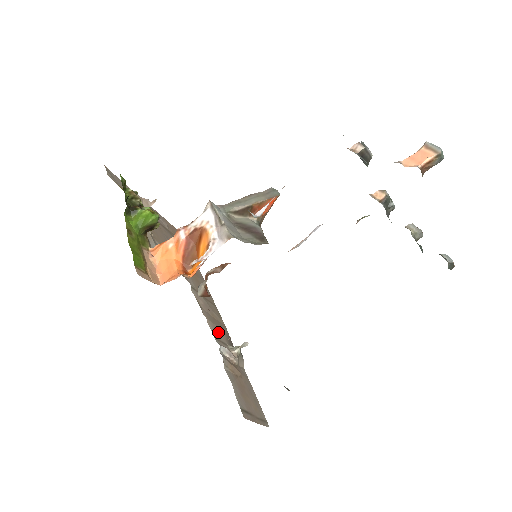
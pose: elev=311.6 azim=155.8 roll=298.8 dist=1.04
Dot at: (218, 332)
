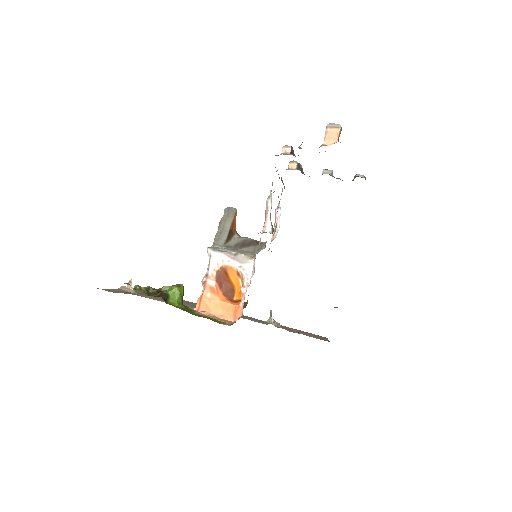
Dot at: (255, 320)
